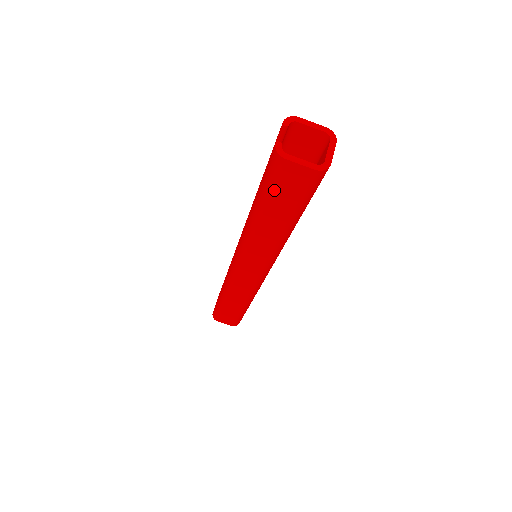
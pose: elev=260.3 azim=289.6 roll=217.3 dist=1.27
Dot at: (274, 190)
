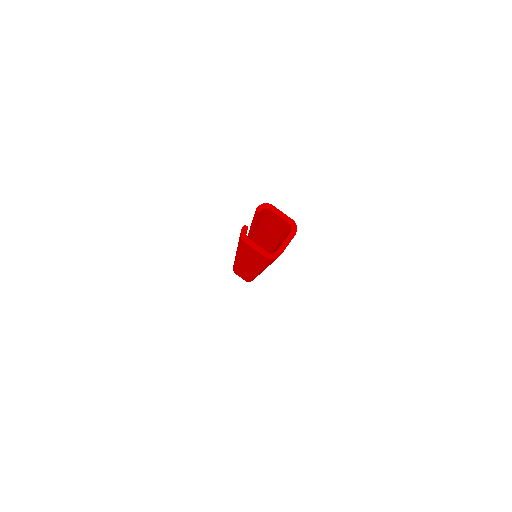
Dot at: (244, 249)
